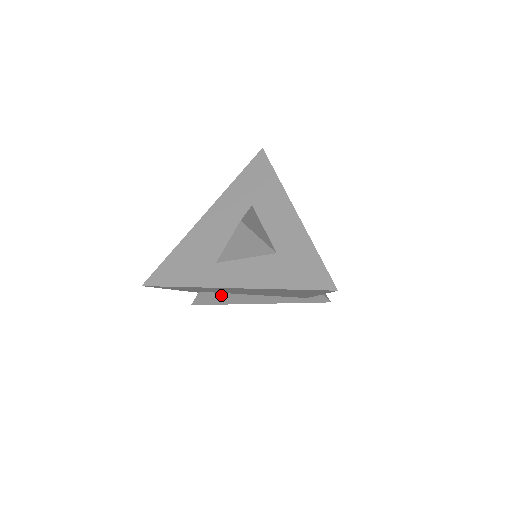
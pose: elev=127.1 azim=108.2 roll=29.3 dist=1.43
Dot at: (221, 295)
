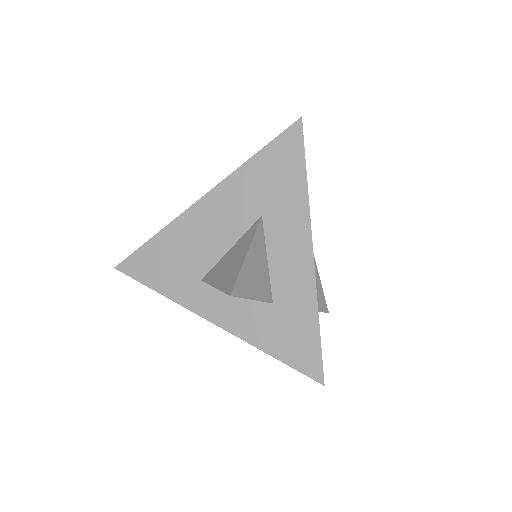
Dot at: occluded
